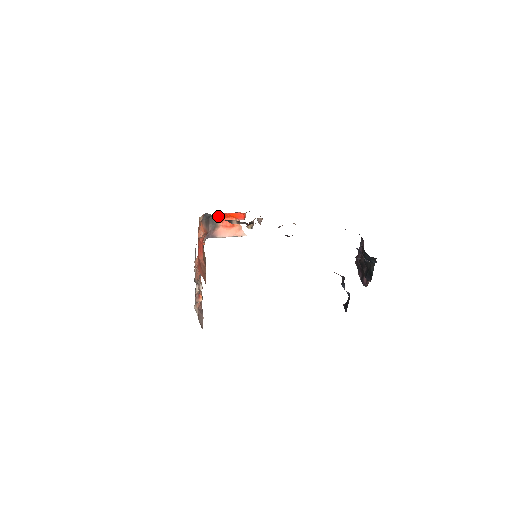
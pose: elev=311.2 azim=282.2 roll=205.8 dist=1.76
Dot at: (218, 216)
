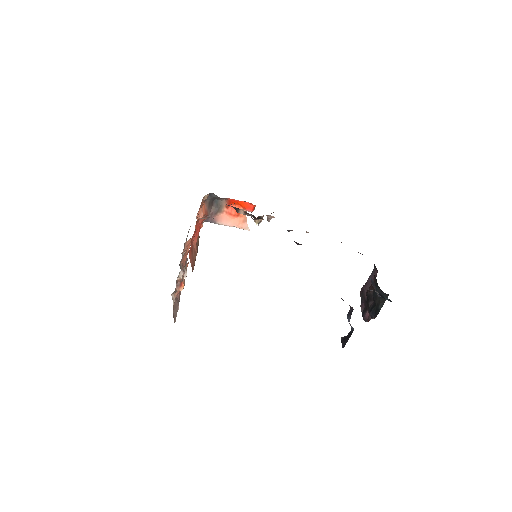
Dot at: (225, 200)
